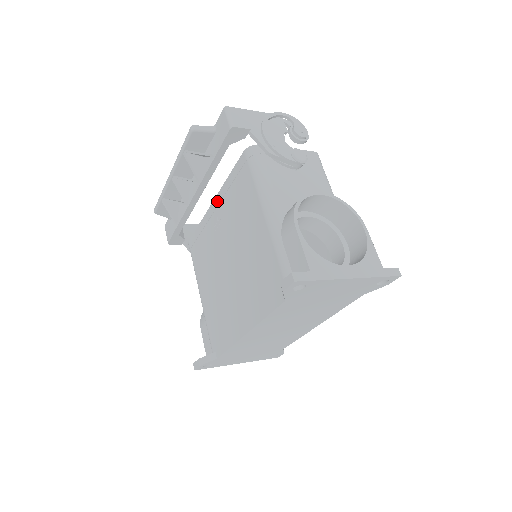
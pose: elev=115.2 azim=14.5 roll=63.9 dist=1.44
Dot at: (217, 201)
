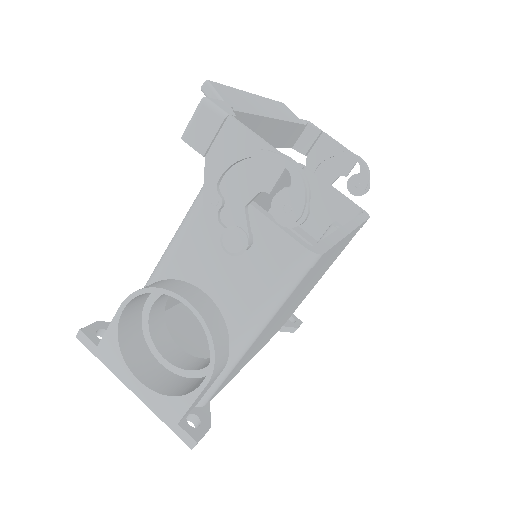
Dot at: occluded
